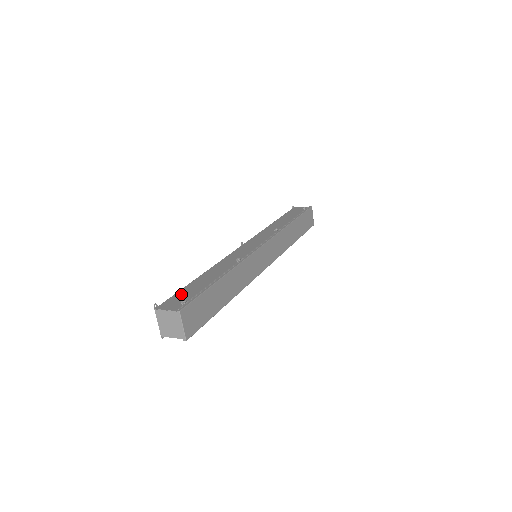
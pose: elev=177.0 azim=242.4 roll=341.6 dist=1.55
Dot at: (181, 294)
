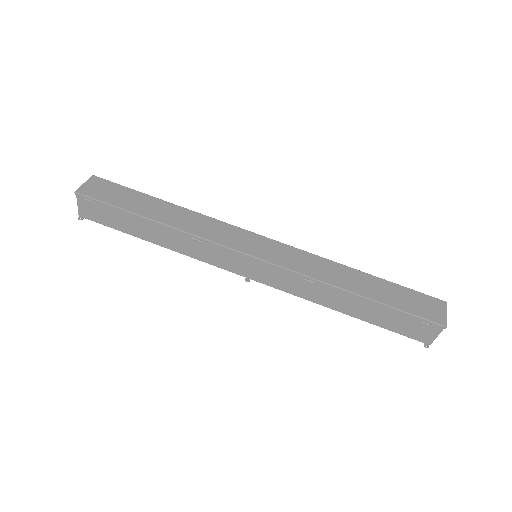
Dot at: occluded
